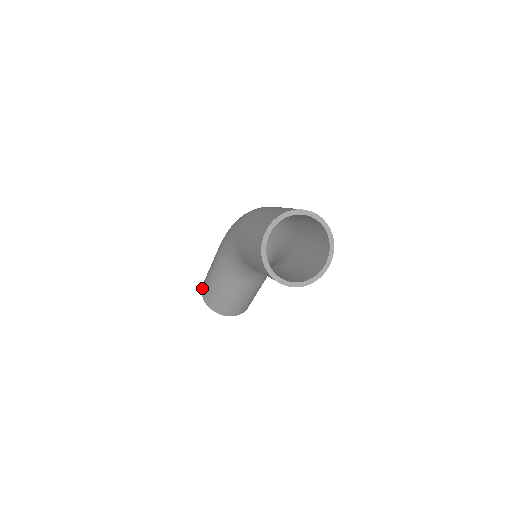
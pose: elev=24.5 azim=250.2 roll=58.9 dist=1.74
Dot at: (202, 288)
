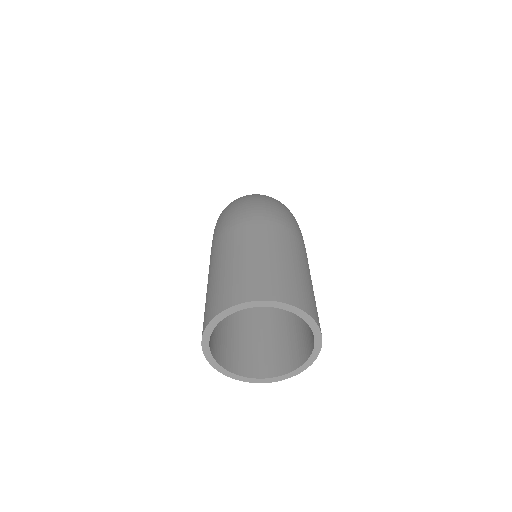
Dot at: occluded
